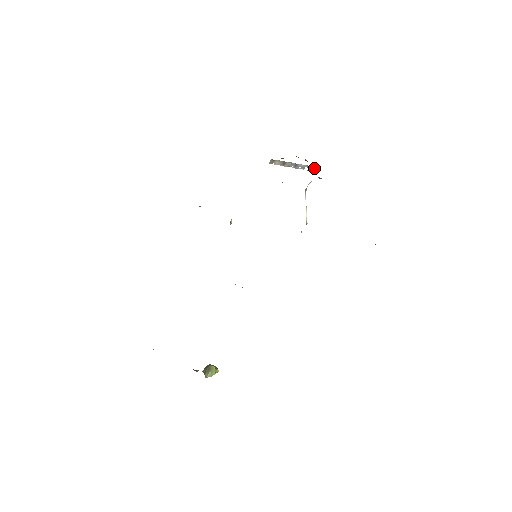
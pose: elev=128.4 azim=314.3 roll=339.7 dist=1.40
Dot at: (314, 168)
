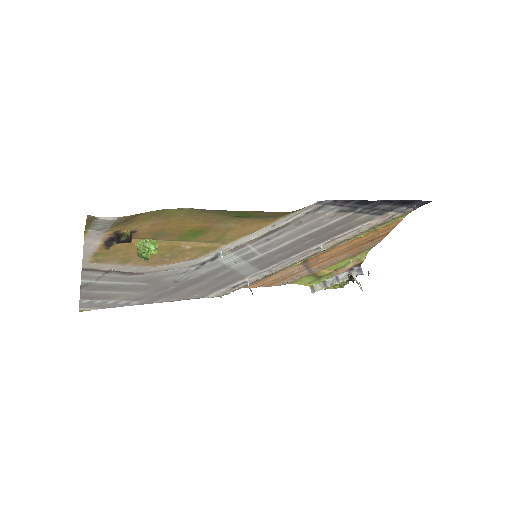
Dot at: (356, 270)
